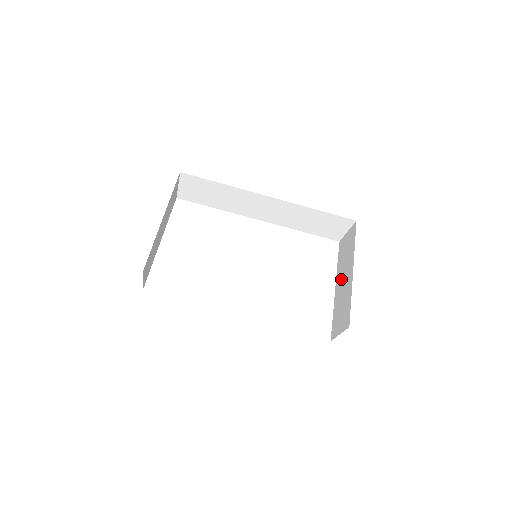
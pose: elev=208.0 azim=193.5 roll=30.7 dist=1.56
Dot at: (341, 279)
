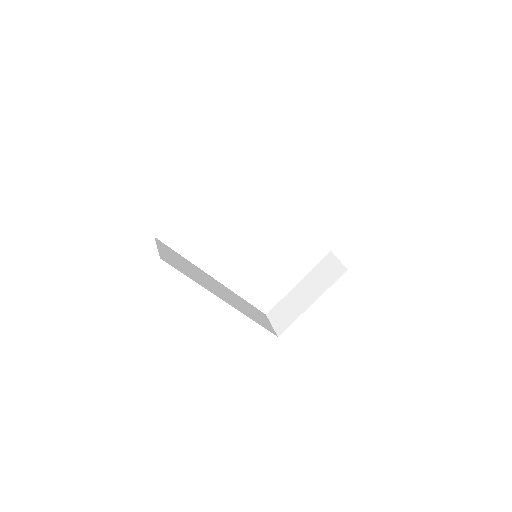
Dot at: (305, 288)
